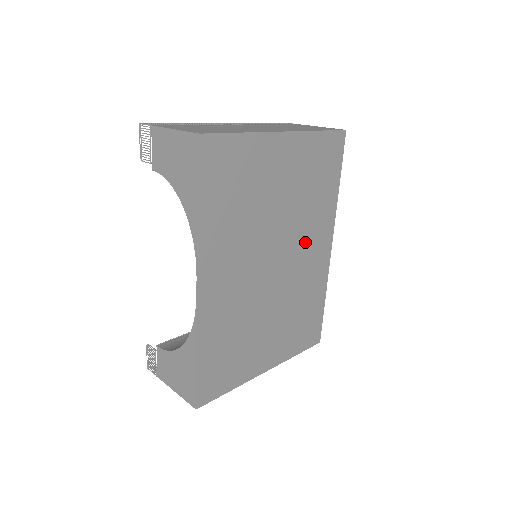
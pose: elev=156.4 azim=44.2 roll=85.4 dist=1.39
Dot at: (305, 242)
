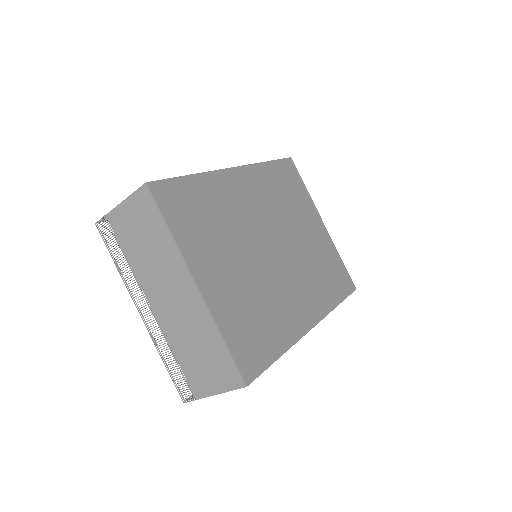
Dot at: (298, 282)
